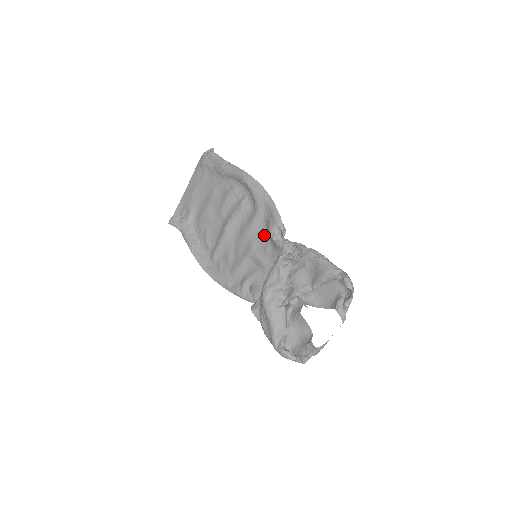
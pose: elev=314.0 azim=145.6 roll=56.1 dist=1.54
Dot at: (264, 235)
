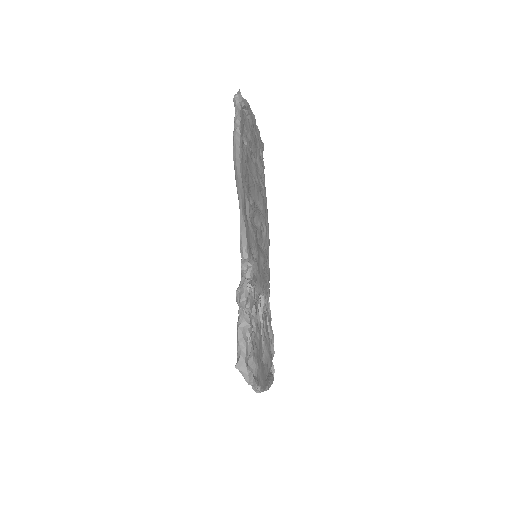
Dot at: (253, 241)
